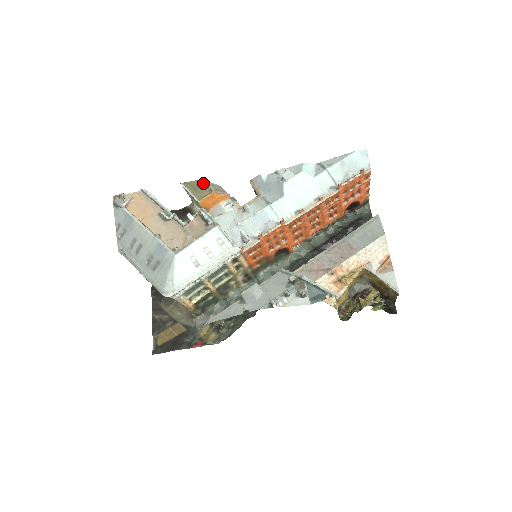
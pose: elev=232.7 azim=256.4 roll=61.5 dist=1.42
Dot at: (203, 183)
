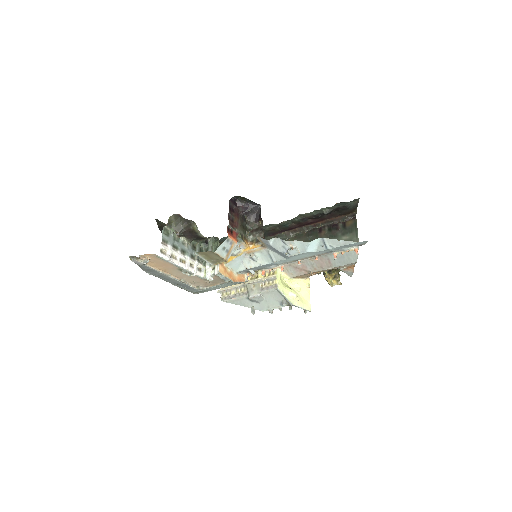
Dot at: (216, 254)
